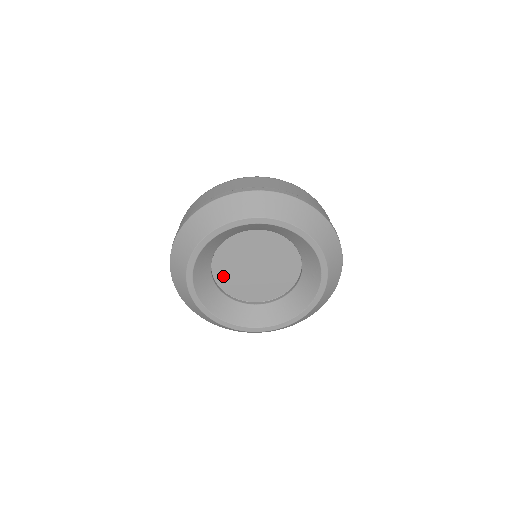
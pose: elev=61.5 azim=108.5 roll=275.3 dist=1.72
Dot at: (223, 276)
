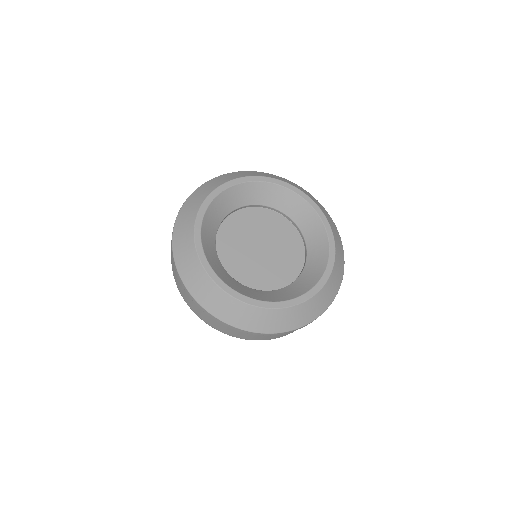
Dot at: (233, 225)
